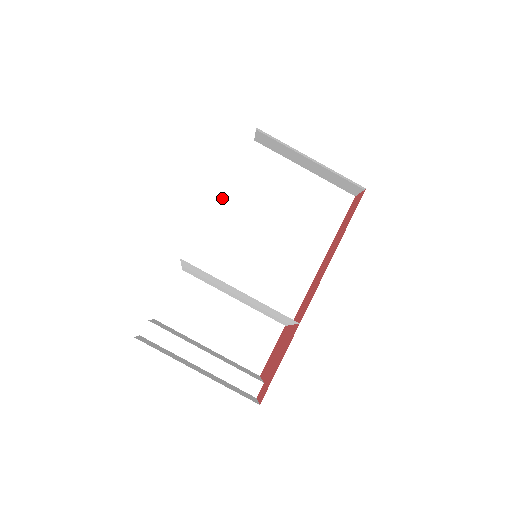
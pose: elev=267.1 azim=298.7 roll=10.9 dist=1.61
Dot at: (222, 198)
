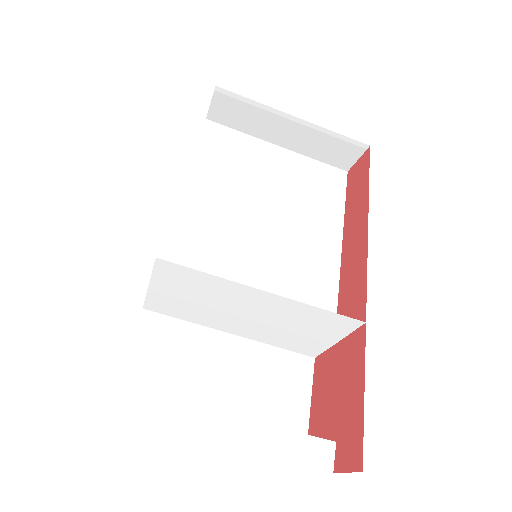
Dot at: (184, 189)
